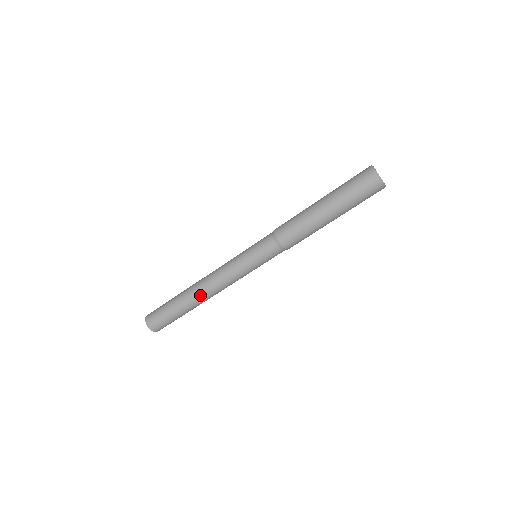
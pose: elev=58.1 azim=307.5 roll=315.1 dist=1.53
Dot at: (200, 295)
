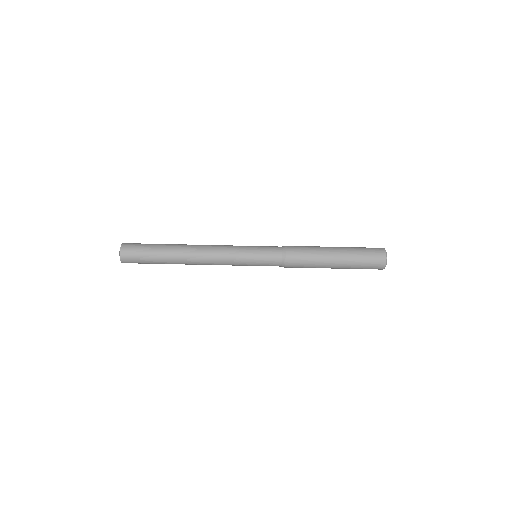
Dot at: (190, 255)
